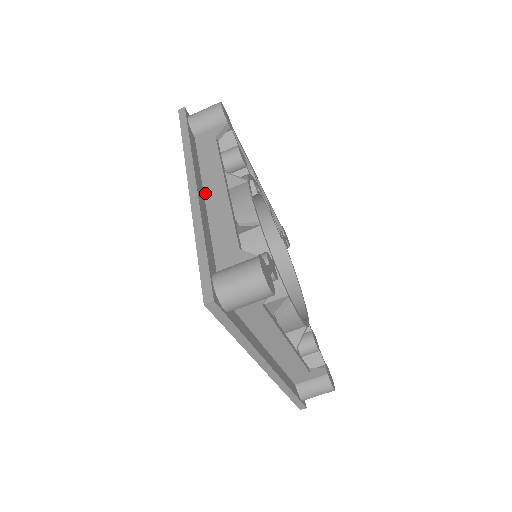
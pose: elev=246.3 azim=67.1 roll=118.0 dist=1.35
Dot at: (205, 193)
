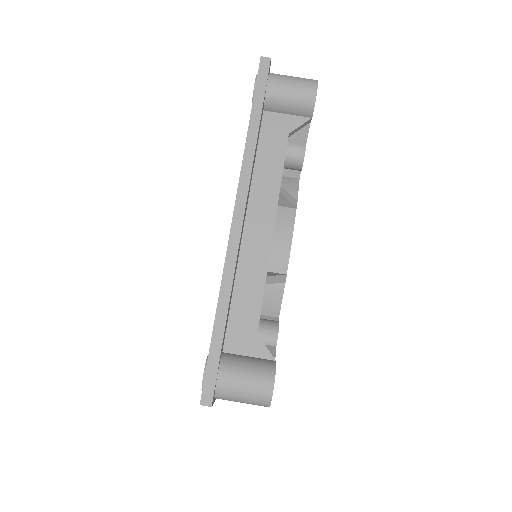
Dot at: occluded
